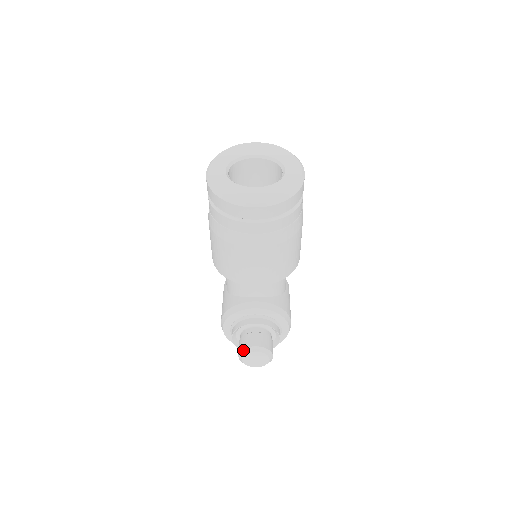
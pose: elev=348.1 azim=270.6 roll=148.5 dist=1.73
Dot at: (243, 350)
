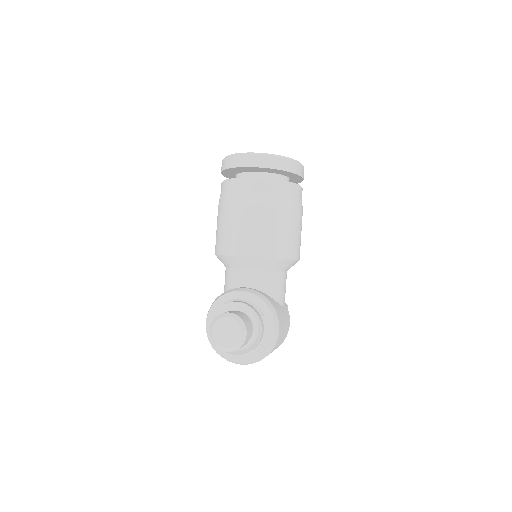
Dot at: (216, 317)
